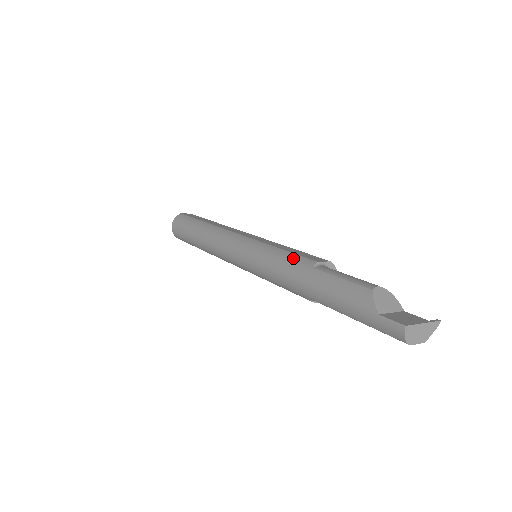
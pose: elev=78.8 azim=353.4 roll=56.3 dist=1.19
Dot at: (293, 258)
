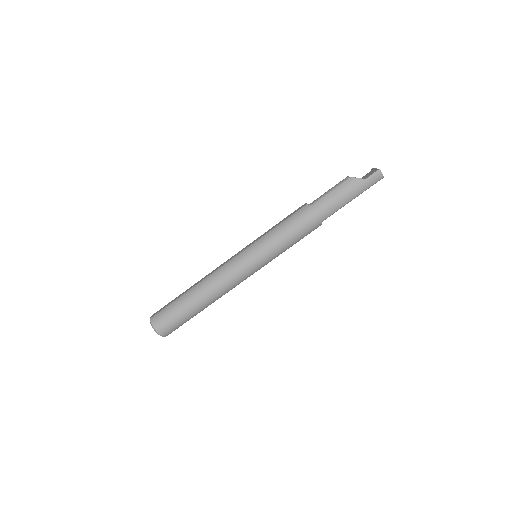
Dot at: (293, 217)
